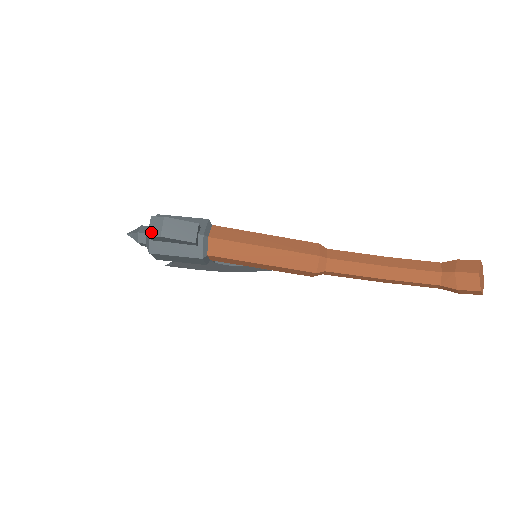
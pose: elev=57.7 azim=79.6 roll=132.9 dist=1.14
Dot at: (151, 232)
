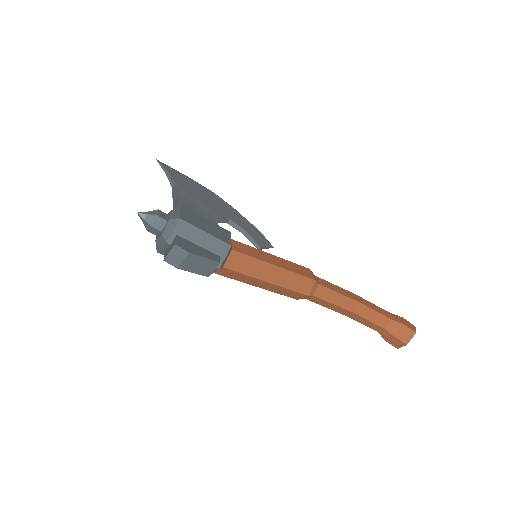
Dot at: (169, 259)
